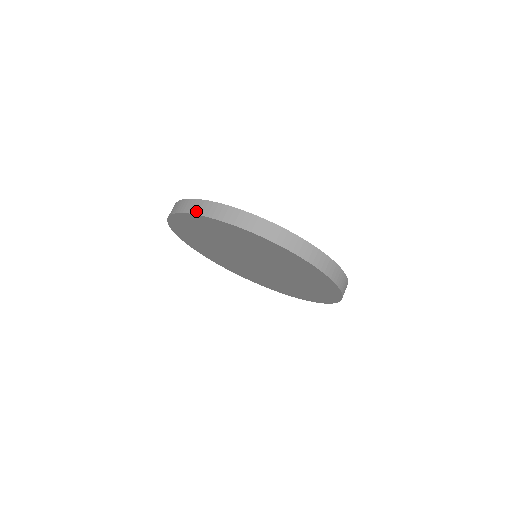
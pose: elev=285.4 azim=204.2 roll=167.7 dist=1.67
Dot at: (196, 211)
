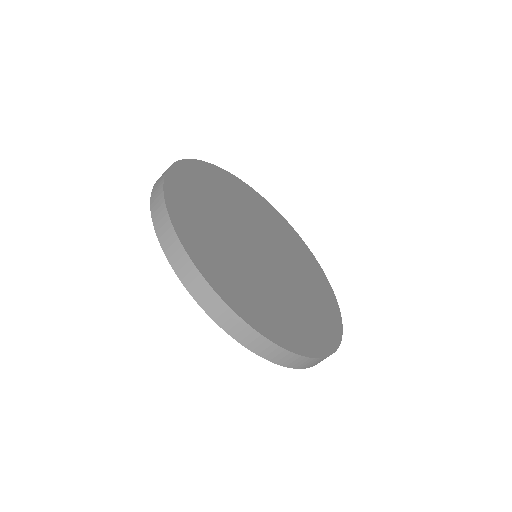
Dot at: (232, 332)
